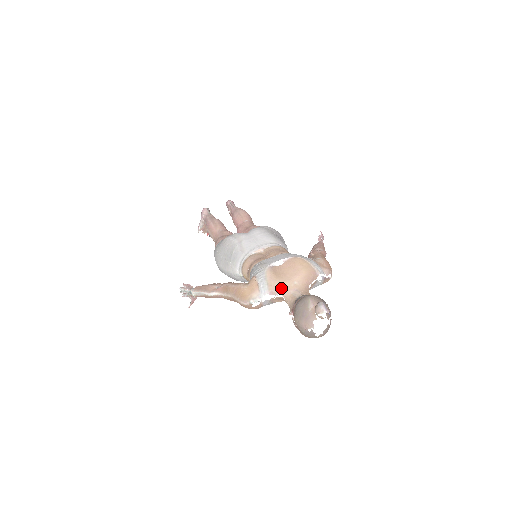
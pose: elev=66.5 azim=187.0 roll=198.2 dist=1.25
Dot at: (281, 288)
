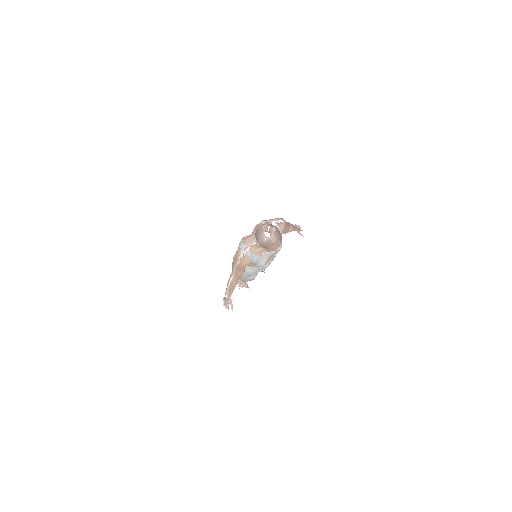
Dot at: (251, 239)
